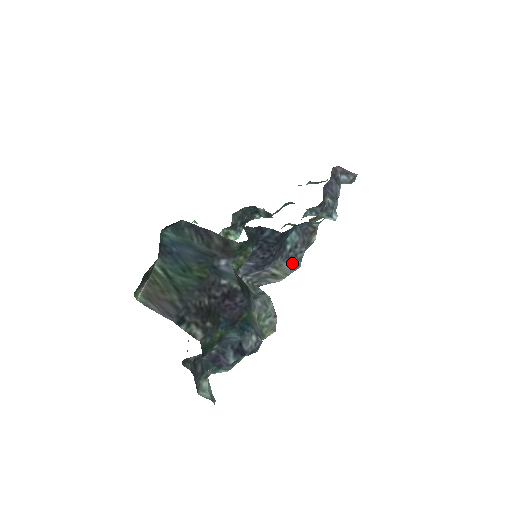
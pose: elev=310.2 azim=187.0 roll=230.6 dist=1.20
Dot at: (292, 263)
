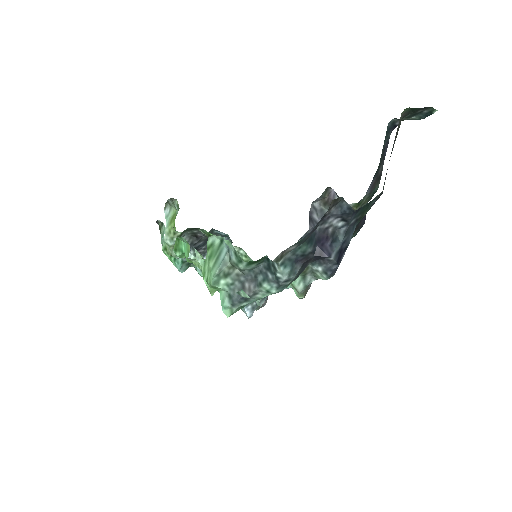
Dot at: occluded
